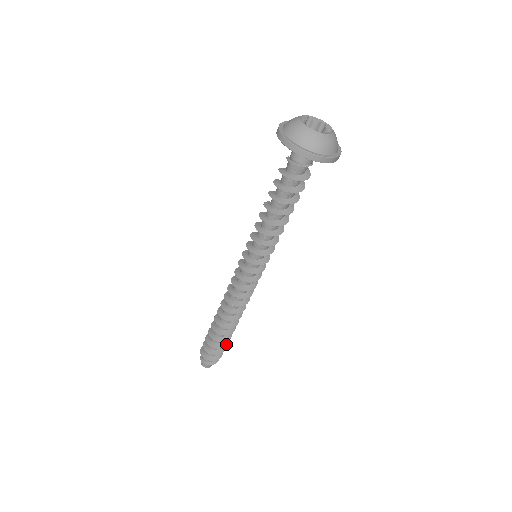
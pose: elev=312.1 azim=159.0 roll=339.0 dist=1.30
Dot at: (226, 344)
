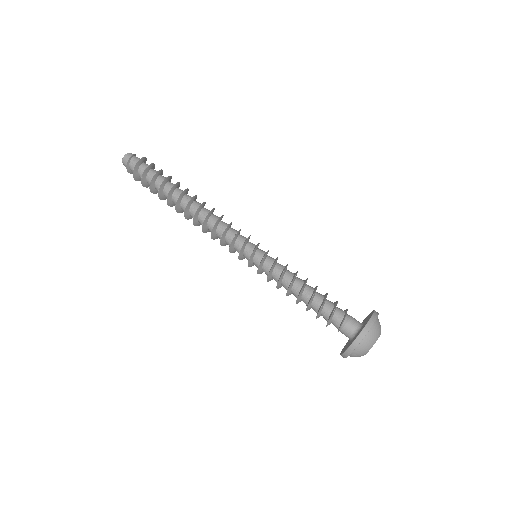
Dot at: occluded
